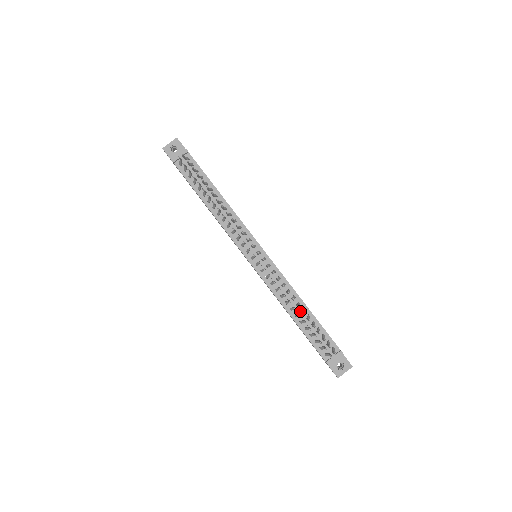
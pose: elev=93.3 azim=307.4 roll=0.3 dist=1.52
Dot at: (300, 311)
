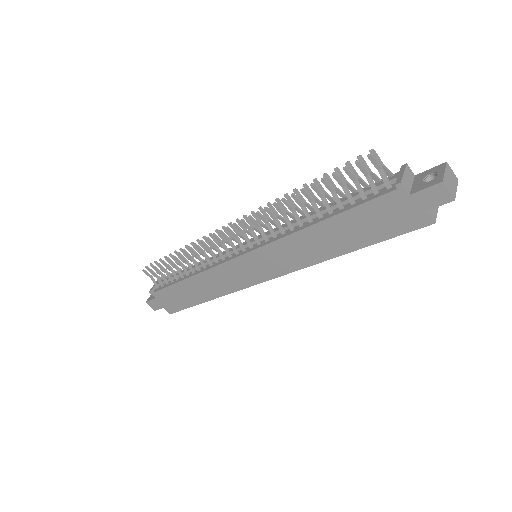
Dot at: (320, 210)
